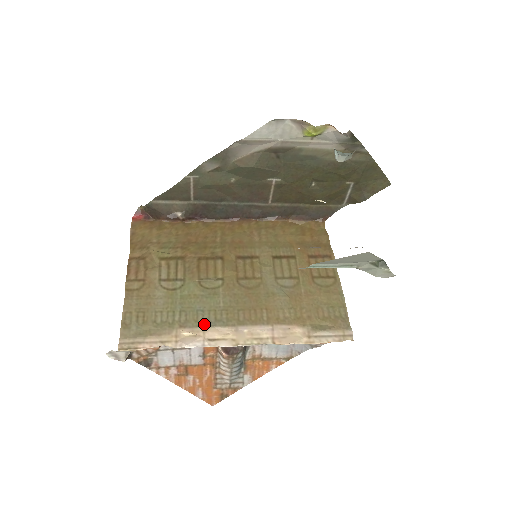
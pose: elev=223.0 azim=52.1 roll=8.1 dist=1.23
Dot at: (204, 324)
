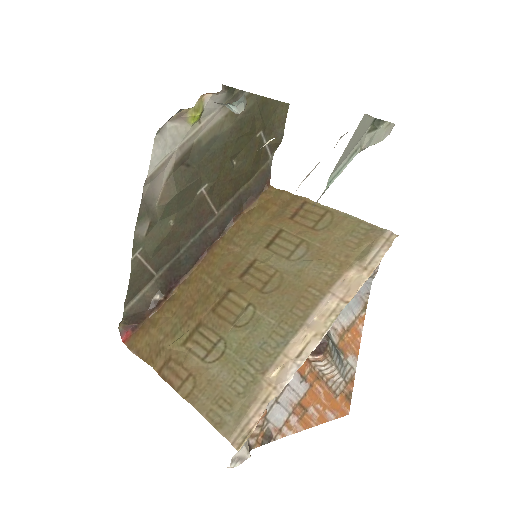
Dot at: (278, 351)
